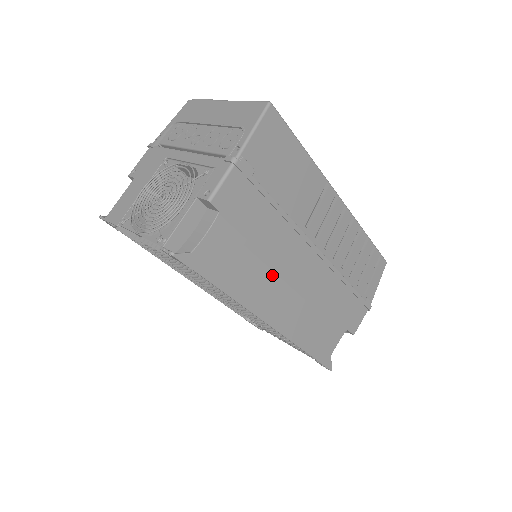
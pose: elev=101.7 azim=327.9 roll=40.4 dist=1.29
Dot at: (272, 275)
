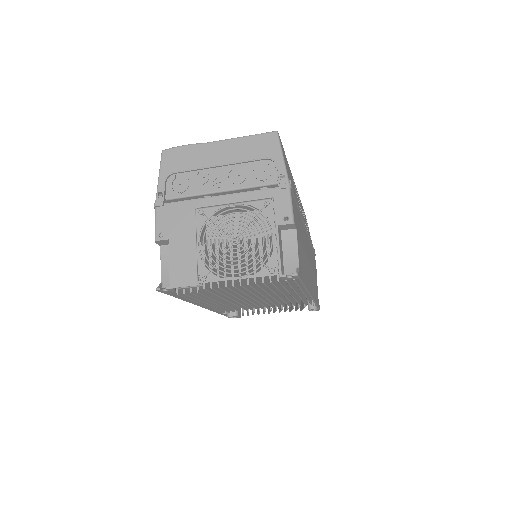
Dot at: (306, 259)
